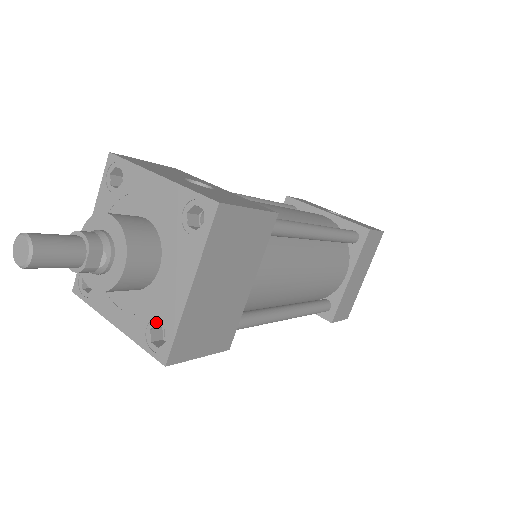
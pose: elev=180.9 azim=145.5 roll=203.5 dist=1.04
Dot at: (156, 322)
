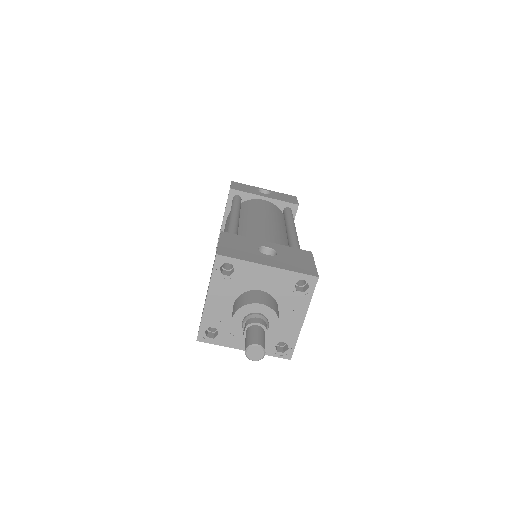
Dot at: (280, 341)
